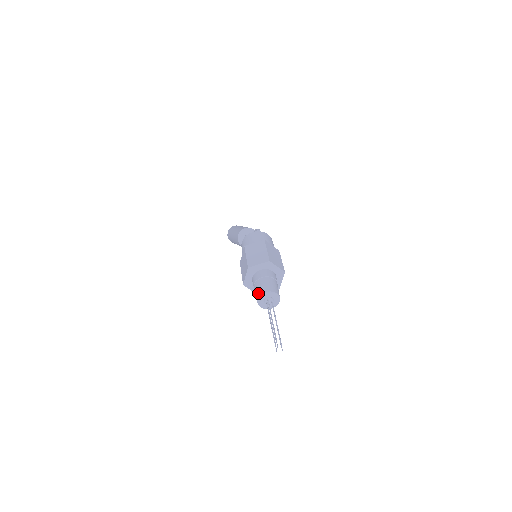
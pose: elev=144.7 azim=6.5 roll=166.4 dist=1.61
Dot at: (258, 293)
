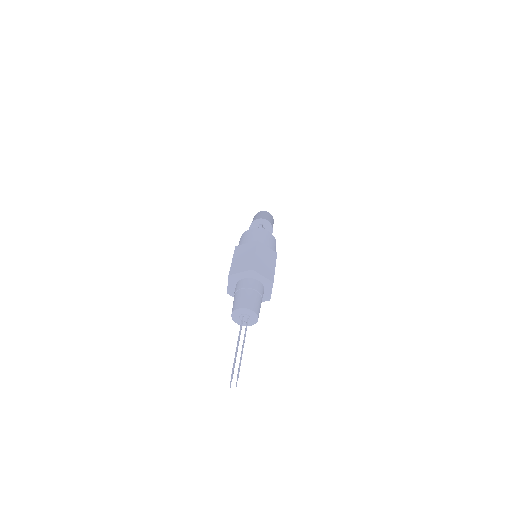
Dot at: (232, 308)
